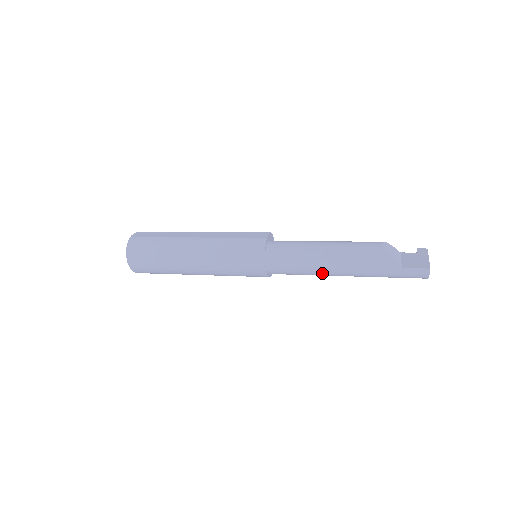
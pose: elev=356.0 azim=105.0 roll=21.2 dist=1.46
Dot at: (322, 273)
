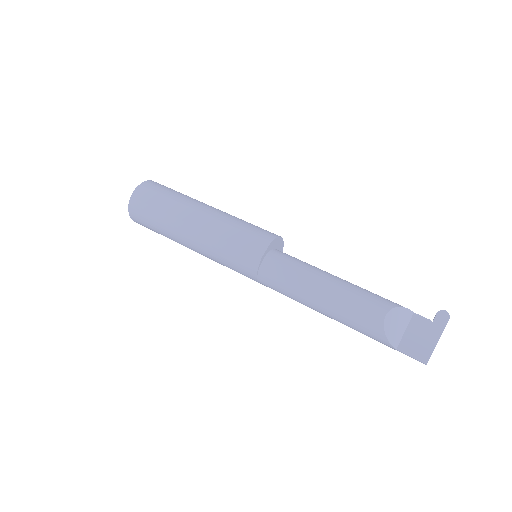
Dot at: occluded
